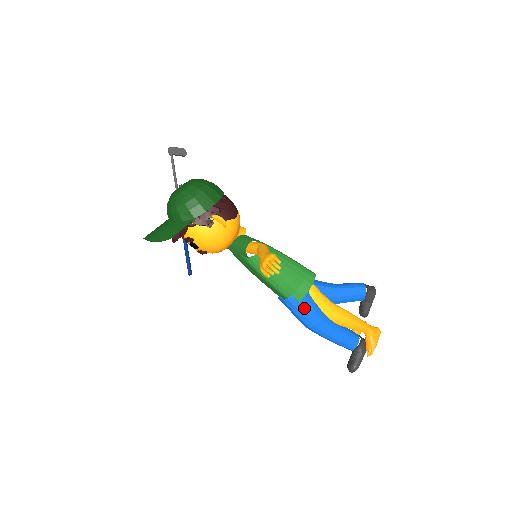
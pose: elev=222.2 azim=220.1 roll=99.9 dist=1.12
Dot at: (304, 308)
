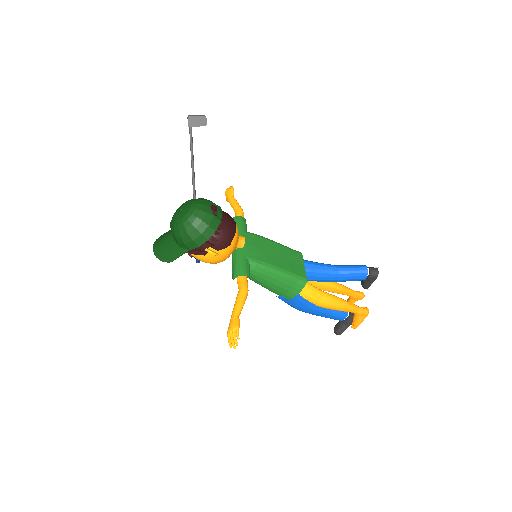
Dot at: (293, 303)
